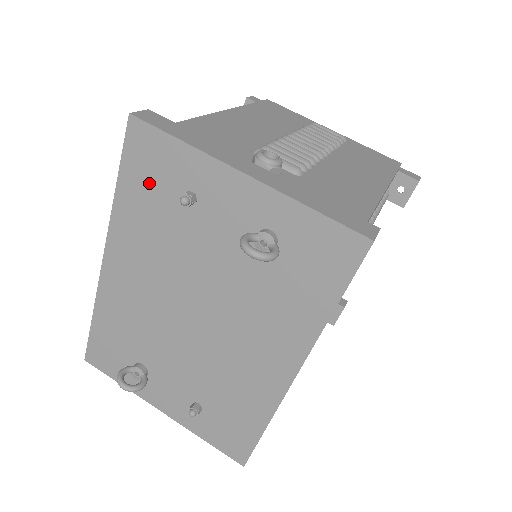
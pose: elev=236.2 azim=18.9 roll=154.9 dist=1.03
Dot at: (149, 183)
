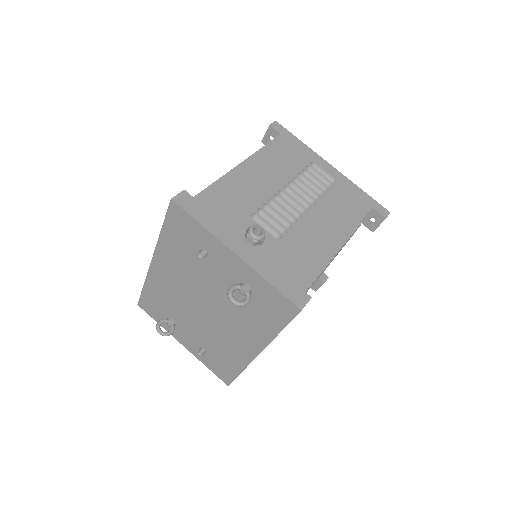
Dot at: (181, 236)
